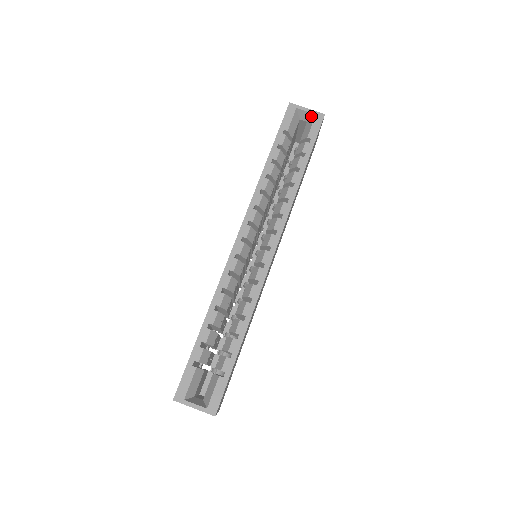
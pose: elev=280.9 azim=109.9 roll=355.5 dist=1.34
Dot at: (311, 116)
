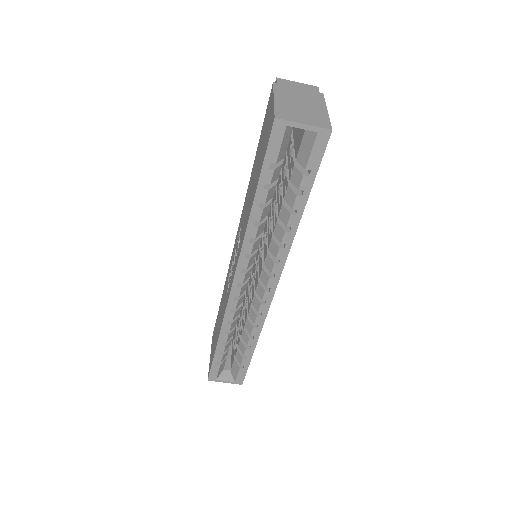
Dot at: (310, 130)
